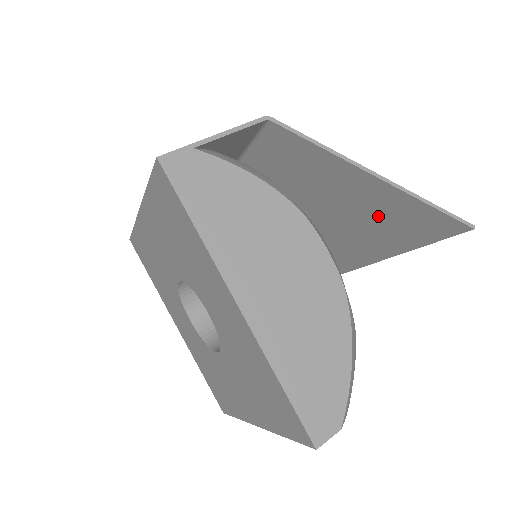
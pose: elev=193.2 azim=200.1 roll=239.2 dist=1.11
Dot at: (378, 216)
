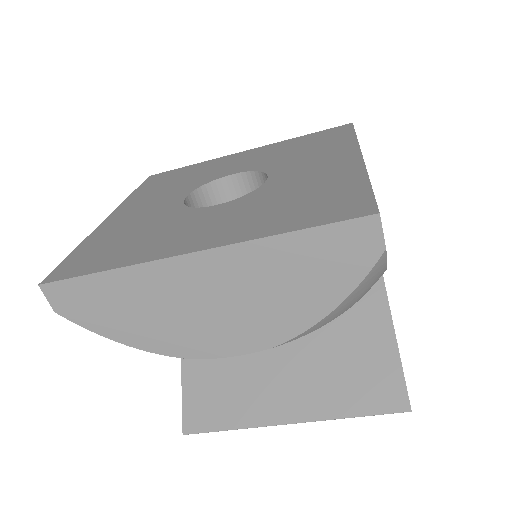
Dot at: (341, 347)
